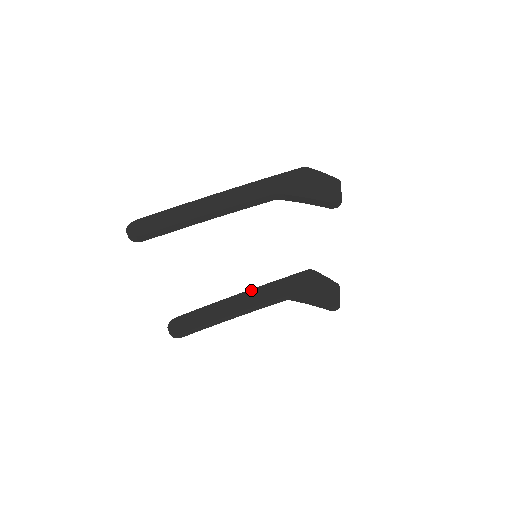
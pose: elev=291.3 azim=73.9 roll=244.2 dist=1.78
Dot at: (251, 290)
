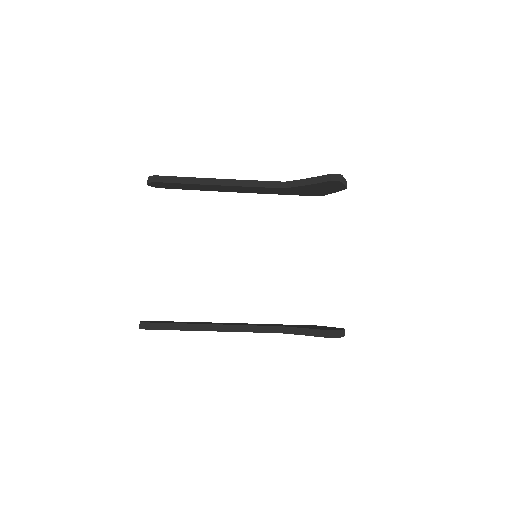
Dot at: (245, 323)
